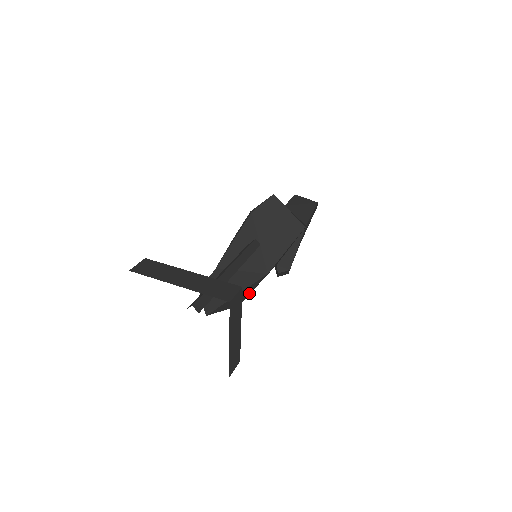
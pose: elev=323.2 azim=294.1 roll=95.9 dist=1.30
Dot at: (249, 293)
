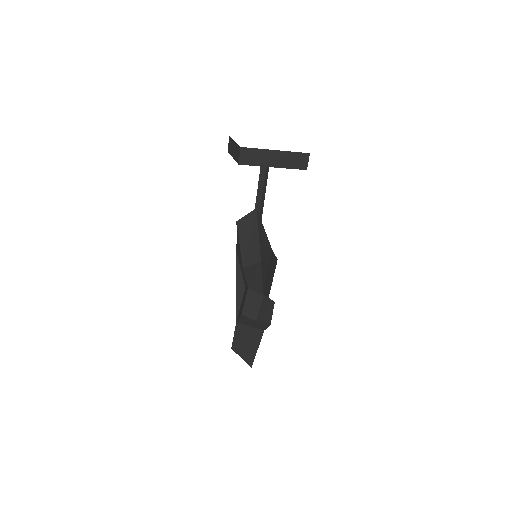
Dot at: (265, 255)
